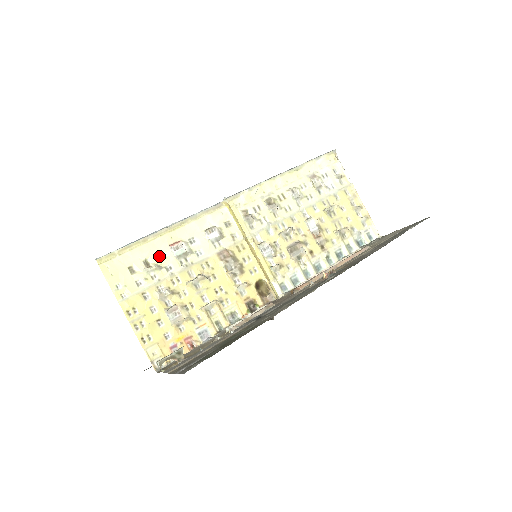
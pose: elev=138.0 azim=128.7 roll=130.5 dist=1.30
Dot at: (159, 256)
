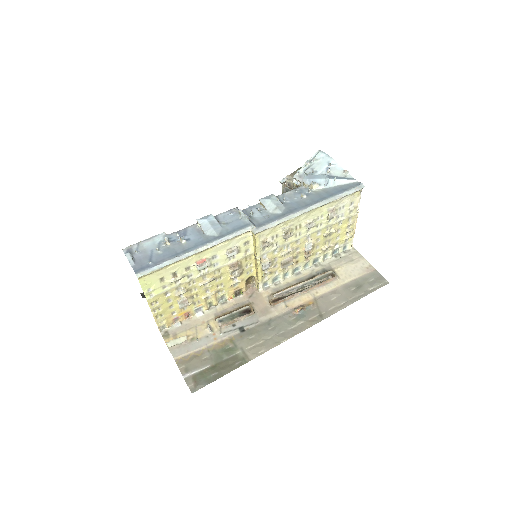
Dot at: (186, 269)
